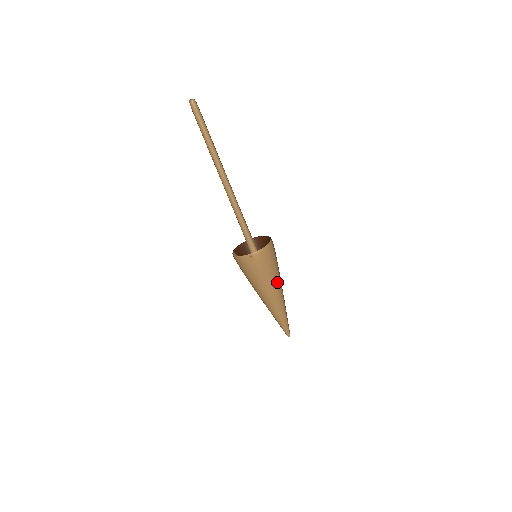
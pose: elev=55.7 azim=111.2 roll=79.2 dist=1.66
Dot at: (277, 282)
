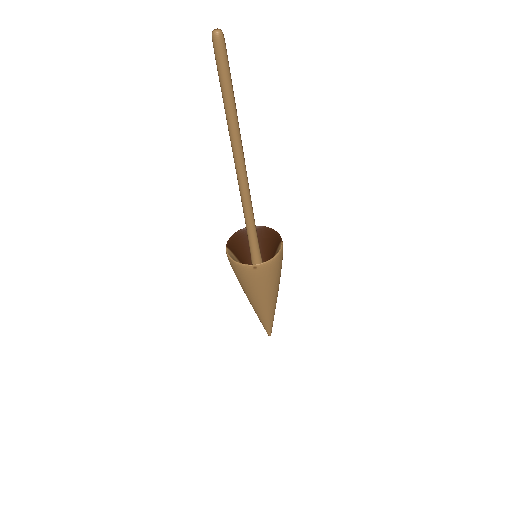
Dot at: (276, 290)
